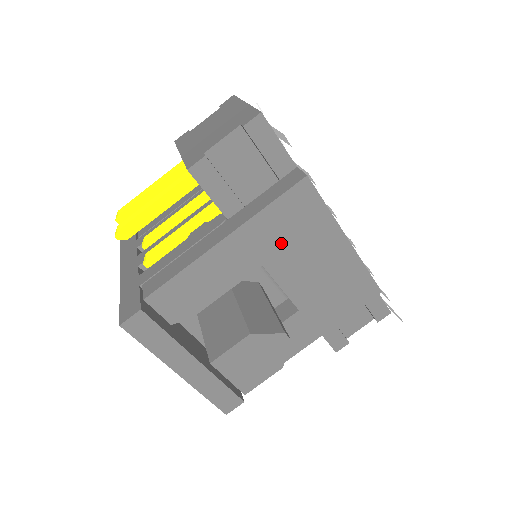
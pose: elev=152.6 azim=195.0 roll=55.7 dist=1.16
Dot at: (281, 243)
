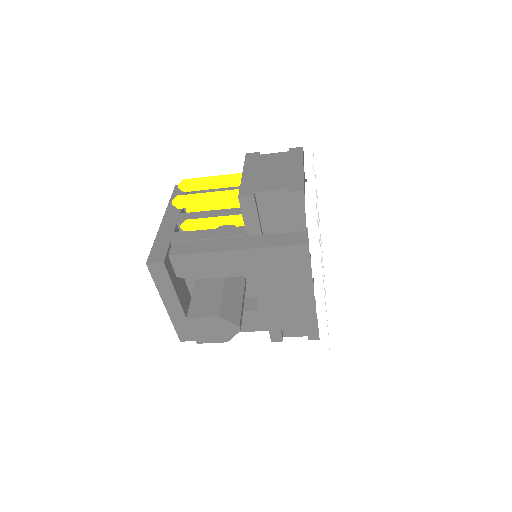
Dot at: (271, 270)
